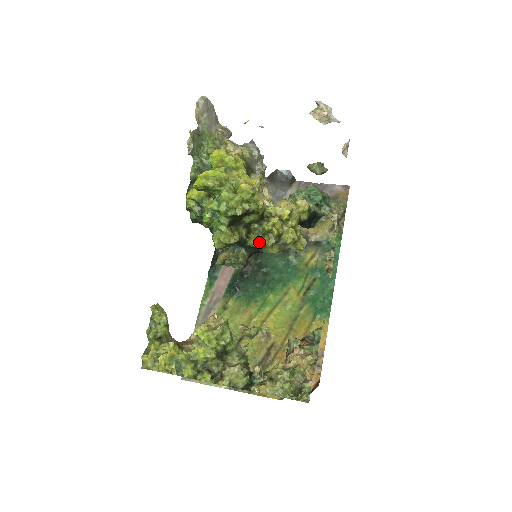
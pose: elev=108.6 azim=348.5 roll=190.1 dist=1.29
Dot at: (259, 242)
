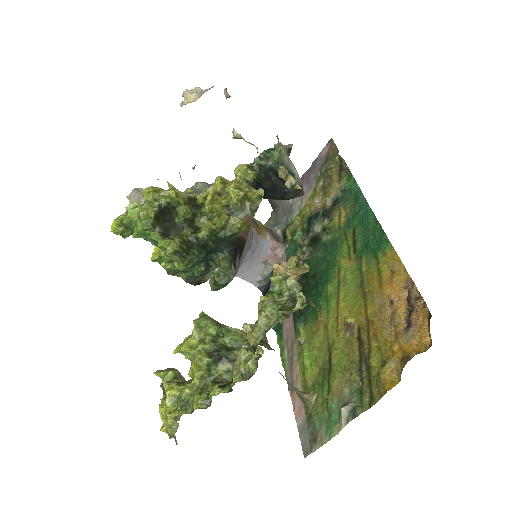
Dot at: (208, 227)
